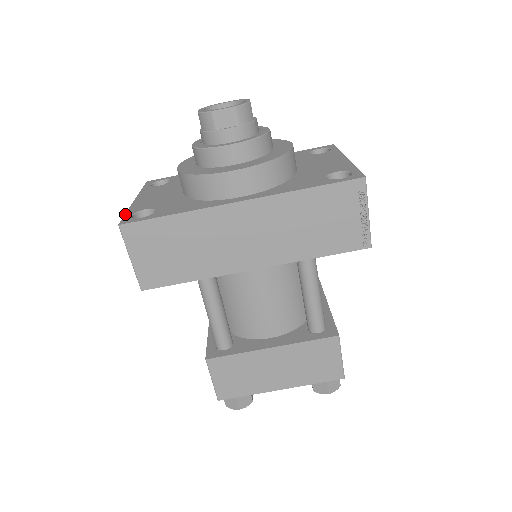
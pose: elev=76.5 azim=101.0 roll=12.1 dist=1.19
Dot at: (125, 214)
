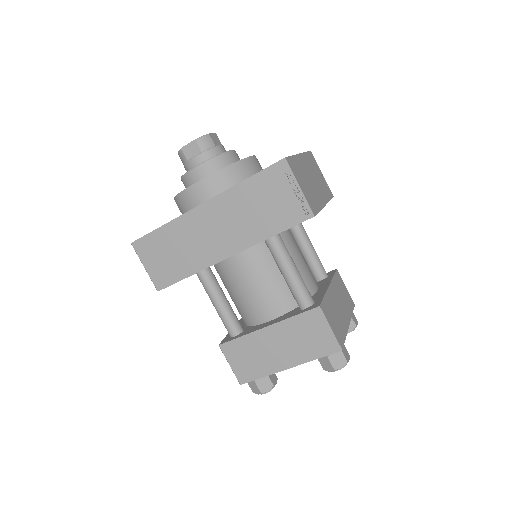
Dot at: occluded
